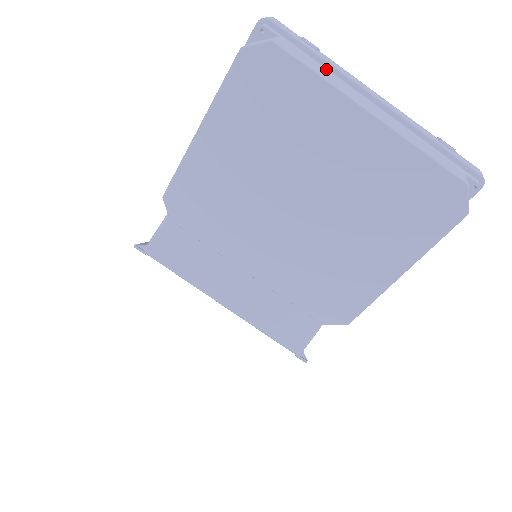
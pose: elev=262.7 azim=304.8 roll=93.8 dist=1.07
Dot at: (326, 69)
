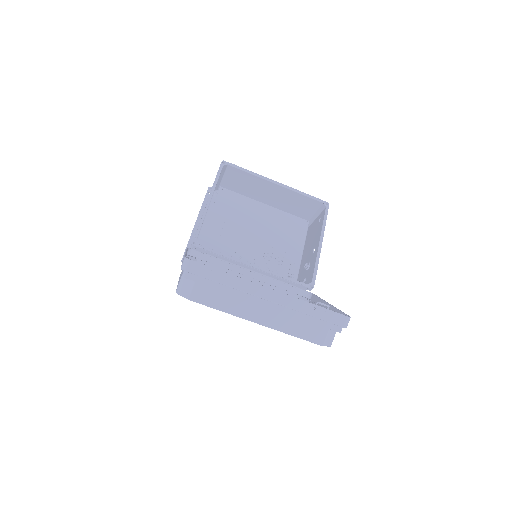
Dot at: (230, 289)
